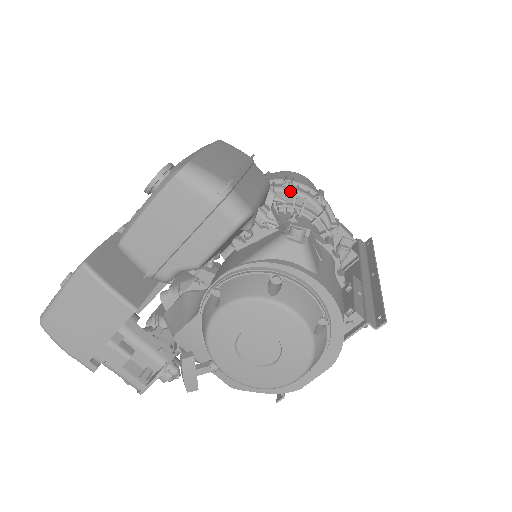
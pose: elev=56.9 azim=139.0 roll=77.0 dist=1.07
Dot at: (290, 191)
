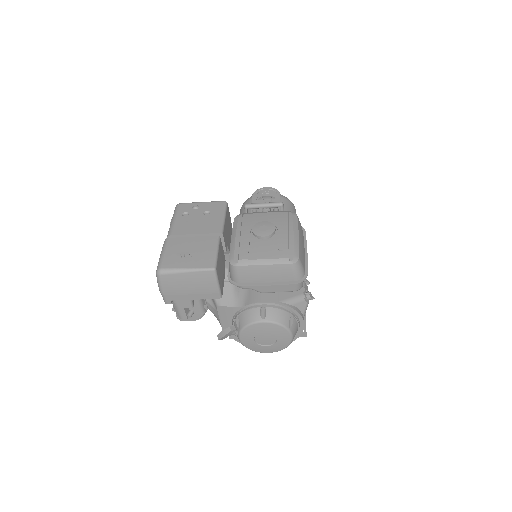
Dot at: occluded
